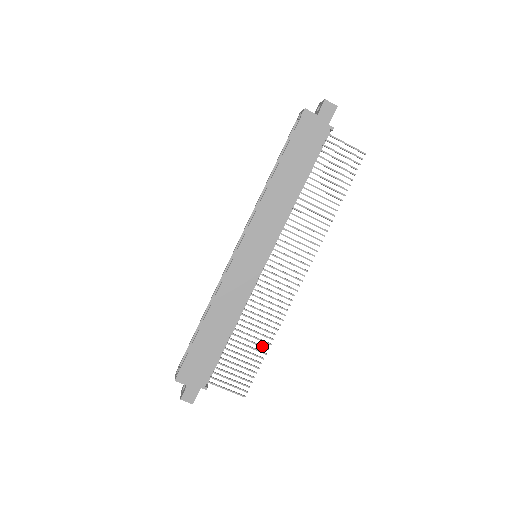
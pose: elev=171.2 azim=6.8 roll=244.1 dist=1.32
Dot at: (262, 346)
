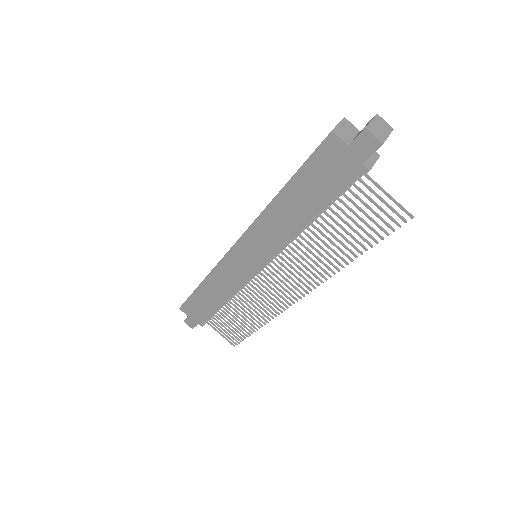
Dot at: (252, 325)
